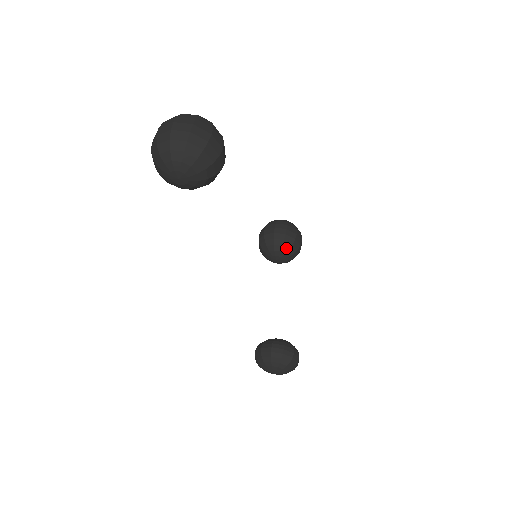
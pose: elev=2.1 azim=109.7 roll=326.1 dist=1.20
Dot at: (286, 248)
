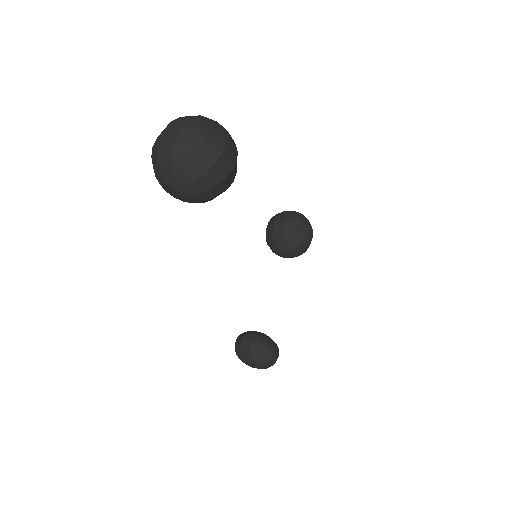
Dot at: (293, 246)
